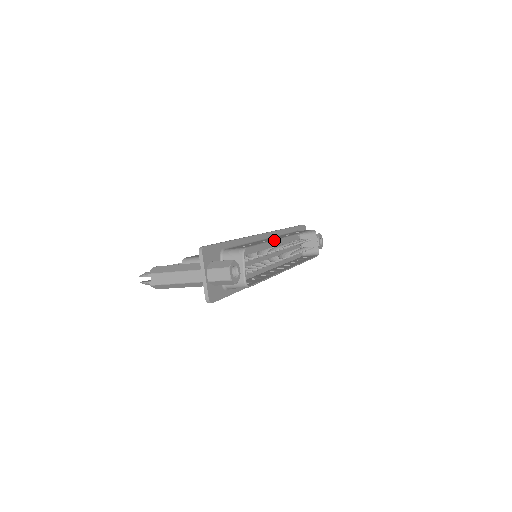
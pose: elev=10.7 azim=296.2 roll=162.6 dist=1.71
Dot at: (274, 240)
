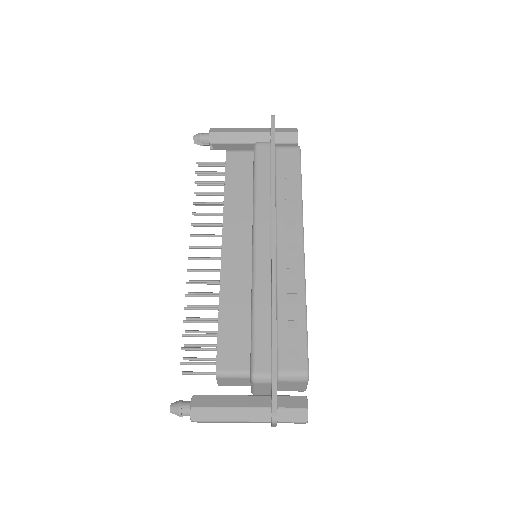
Dot at: (305, 286)
